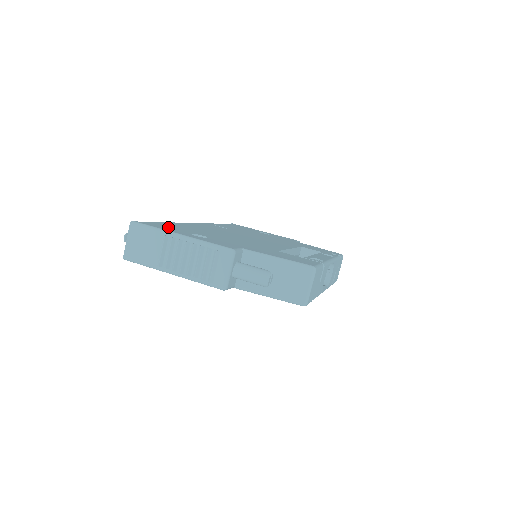
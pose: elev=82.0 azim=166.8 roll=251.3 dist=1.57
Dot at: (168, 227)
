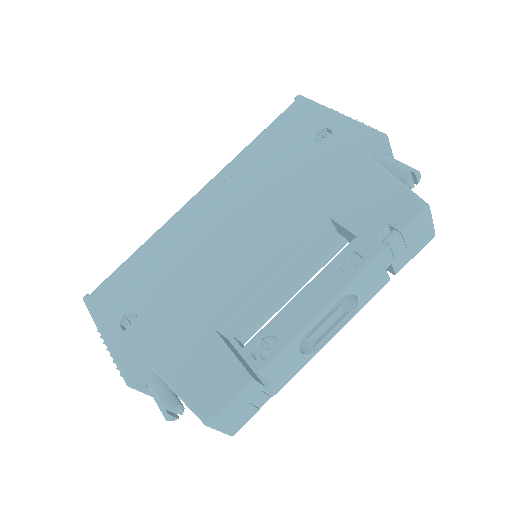
Dot at: (112, 297)
